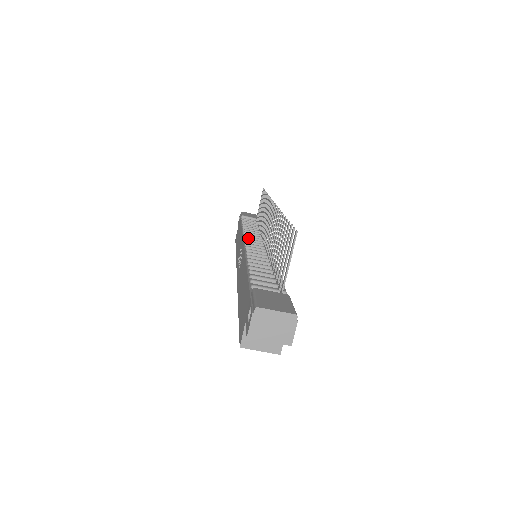
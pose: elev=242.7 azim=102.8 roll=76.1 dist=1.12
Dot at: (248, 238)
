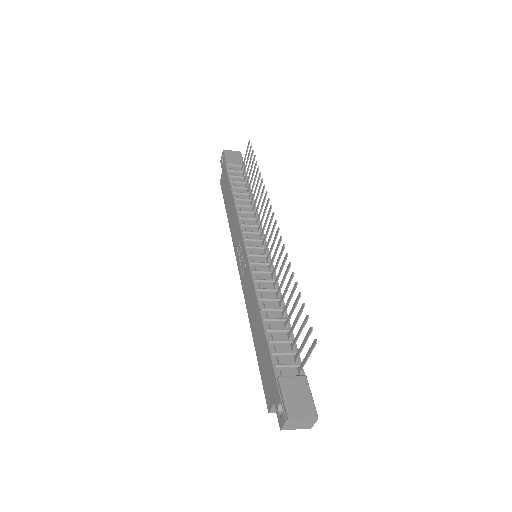
Dot at: (246, 233)
